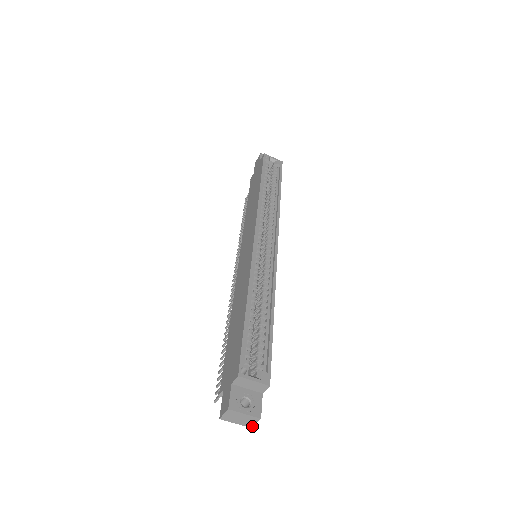
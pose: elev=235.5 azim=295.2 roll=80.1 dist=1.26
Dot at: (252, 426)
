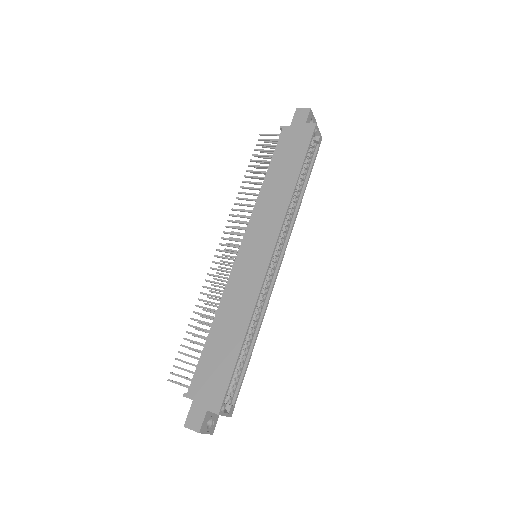
Dot at: occluded
